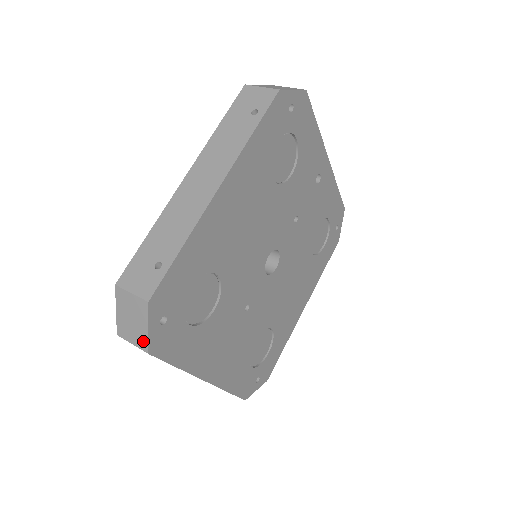
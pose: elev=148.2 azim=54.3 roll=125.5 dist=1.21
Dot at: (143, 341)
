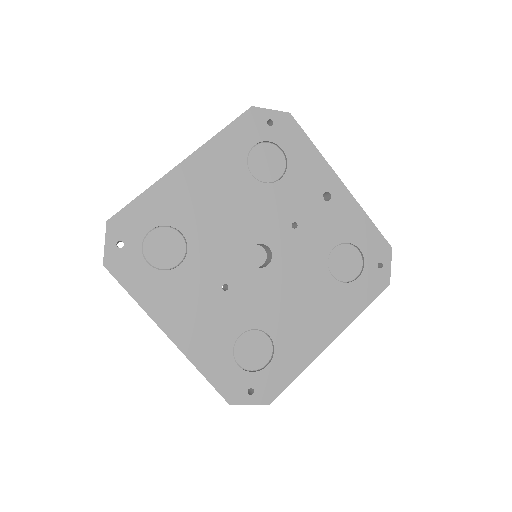
Dot at: (104, 256)
